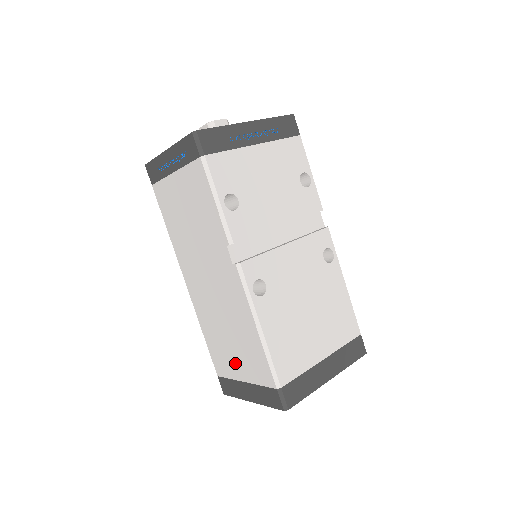
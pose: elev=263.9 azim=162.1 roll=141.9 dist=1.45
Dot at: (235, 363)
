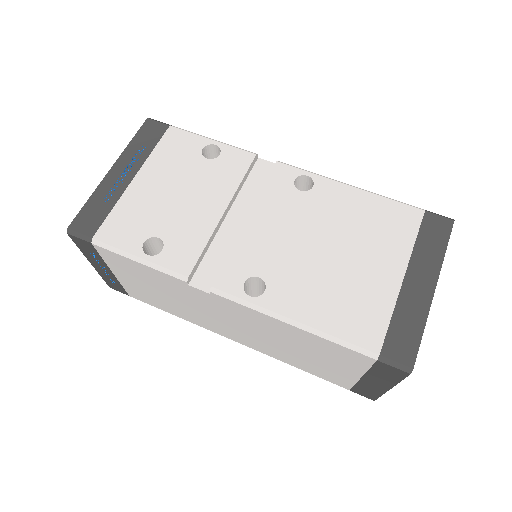
Dot at: (334, 368)
